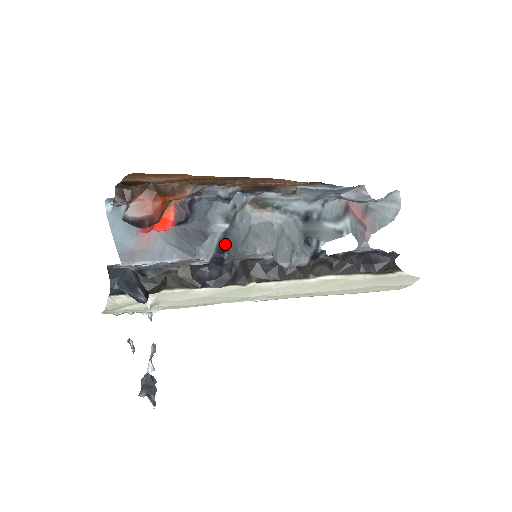
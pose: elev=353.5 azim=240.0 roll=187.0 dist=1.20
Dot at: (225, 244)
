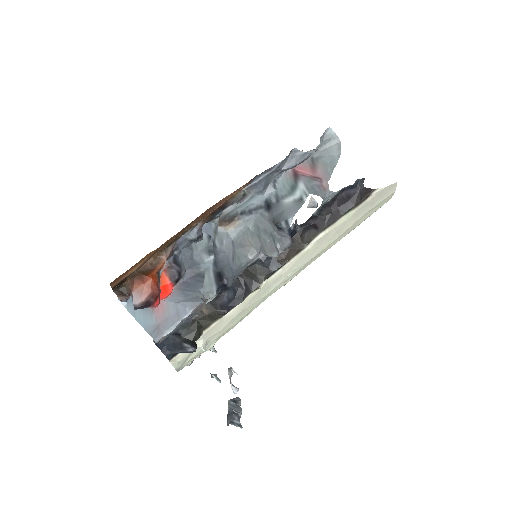
Dot at: (220, 272)
